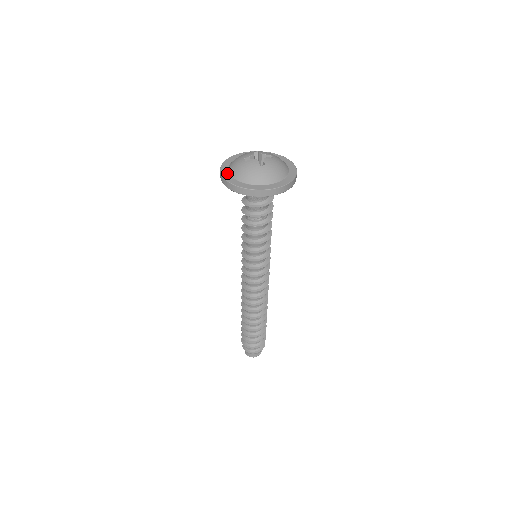
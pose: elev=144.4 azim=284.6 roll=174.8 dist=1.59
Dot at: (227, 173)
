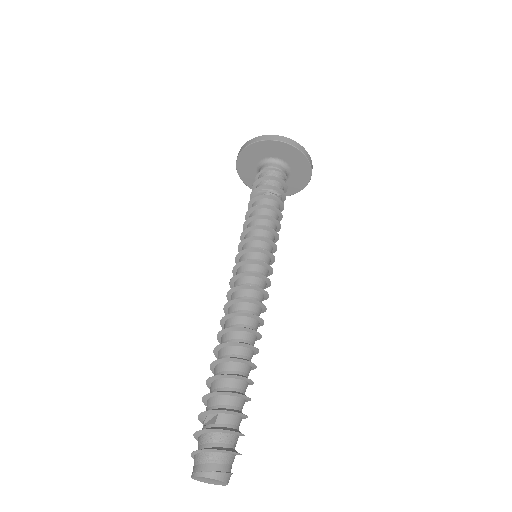
Dot at: occluded
